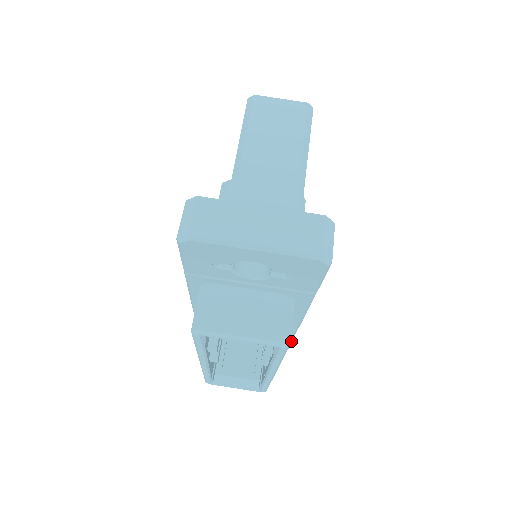
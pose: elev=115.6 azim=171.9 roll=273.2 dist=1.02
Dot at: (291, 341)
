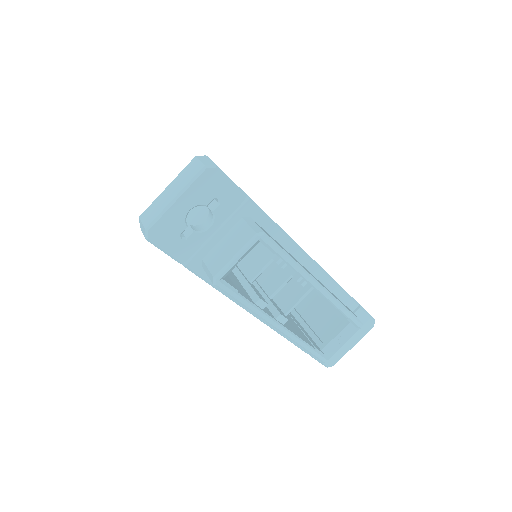
Dot at: (320, 267)
